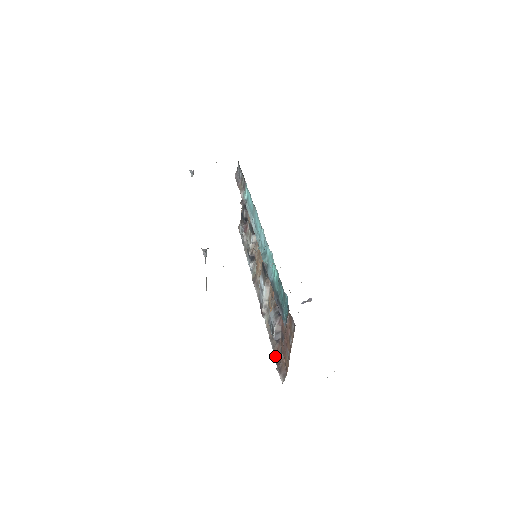
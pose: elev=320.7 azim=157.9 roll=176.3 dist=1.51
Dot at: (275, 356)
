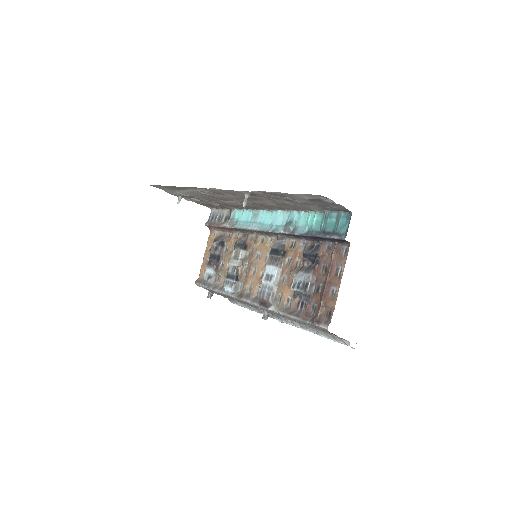
Dot at: (305, 318)
